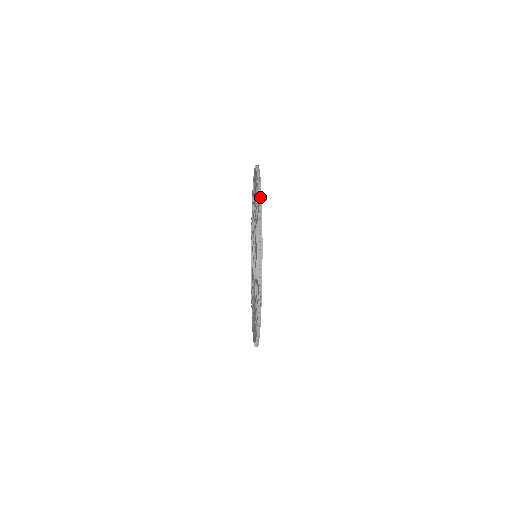
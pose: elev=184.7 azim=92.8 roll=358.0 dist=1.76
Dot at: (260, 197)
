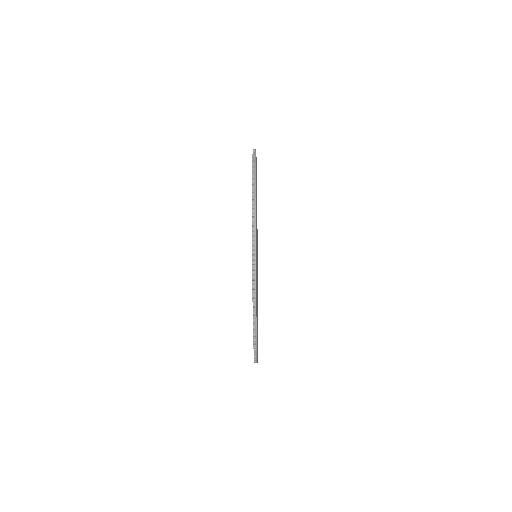
Dot at: occluded
